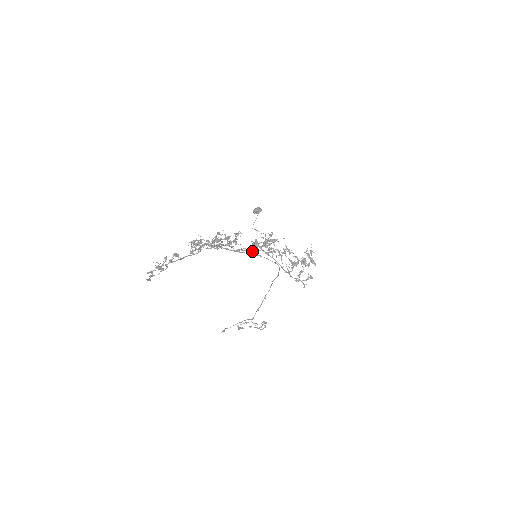
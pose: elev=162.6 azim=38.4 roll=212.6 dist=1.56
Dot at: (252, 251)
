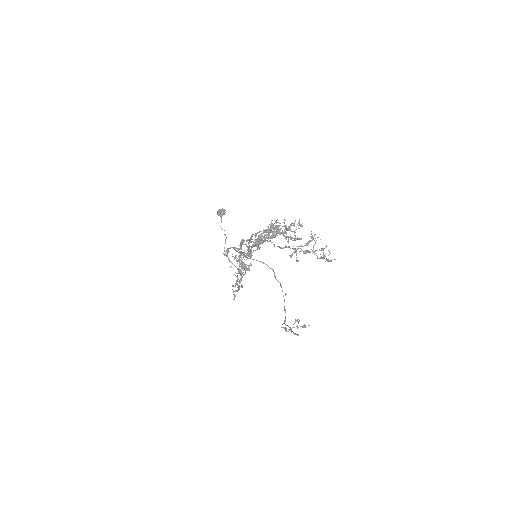
Dot at: occluded
